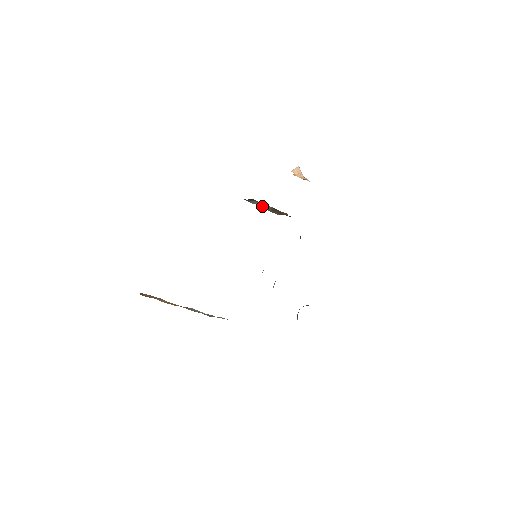
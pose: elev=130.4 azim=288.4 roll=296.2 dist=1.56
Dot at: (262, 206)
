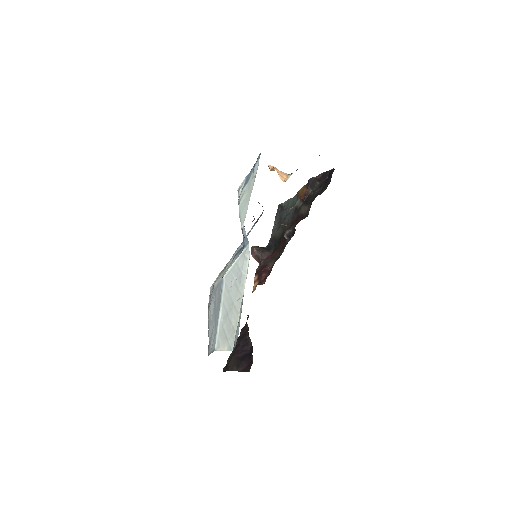
Dot at: occluded
